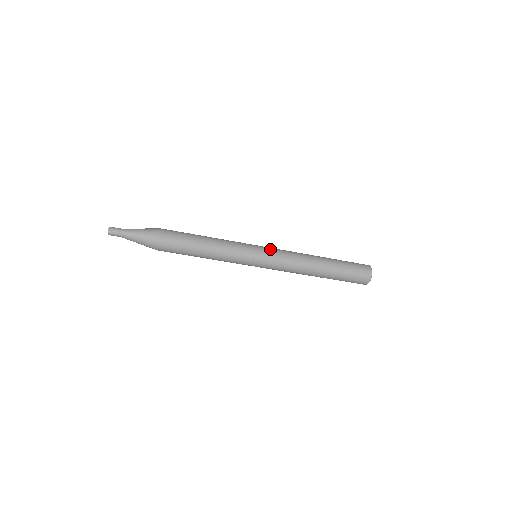
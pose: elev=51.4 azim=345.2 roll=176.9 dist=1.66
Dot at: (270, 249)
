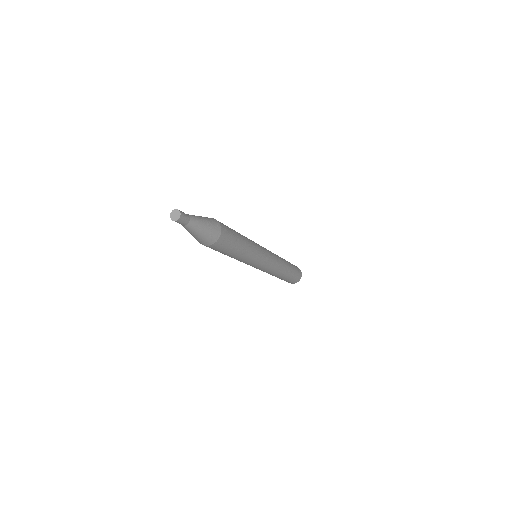
Dot at: (270, 252)
